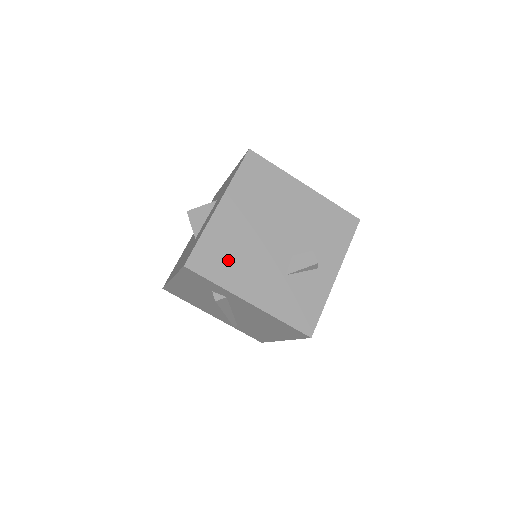
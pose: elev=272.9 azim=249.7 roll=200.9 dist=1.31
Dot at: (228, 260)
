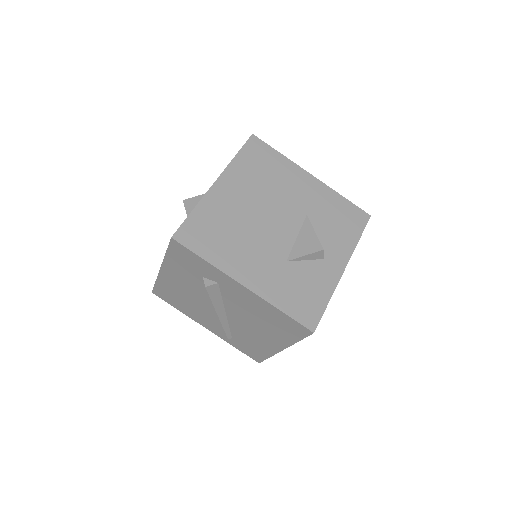
Dot at: (222, 238)
